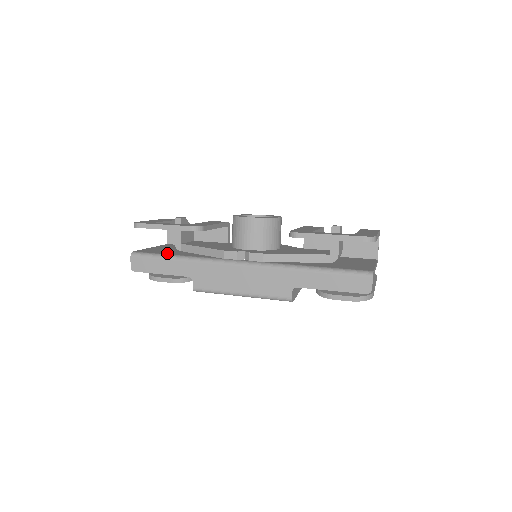
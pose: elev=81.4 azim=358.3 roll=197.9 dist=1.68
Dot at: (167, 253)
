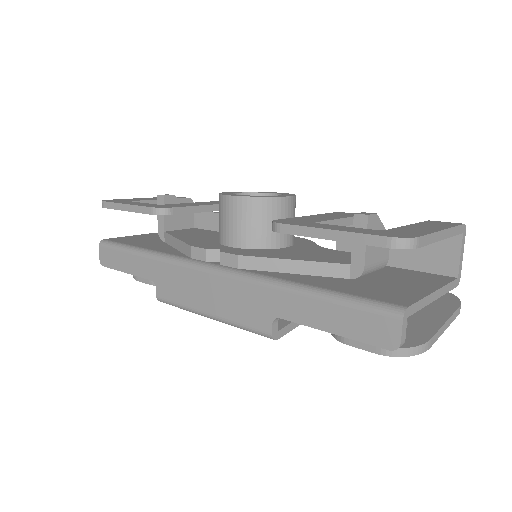
Dot at: (137, 244)
